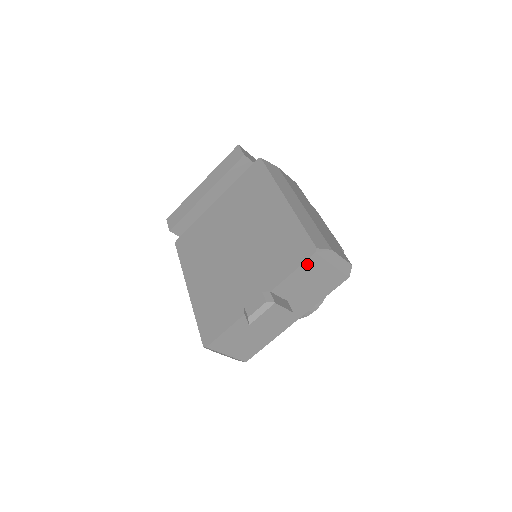
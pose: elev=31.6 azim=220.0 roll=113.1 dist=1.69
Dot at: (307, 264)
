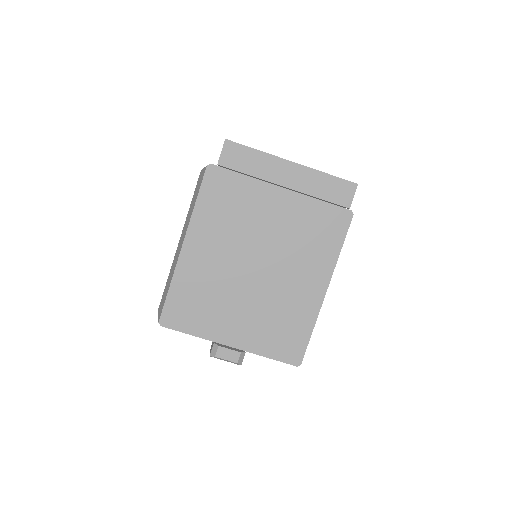
Dot at: (284, 361)
